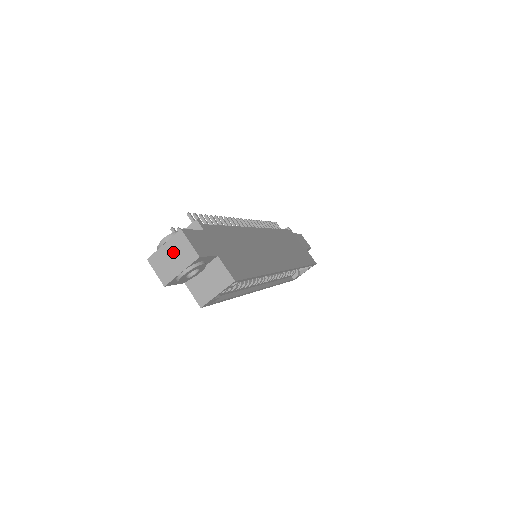
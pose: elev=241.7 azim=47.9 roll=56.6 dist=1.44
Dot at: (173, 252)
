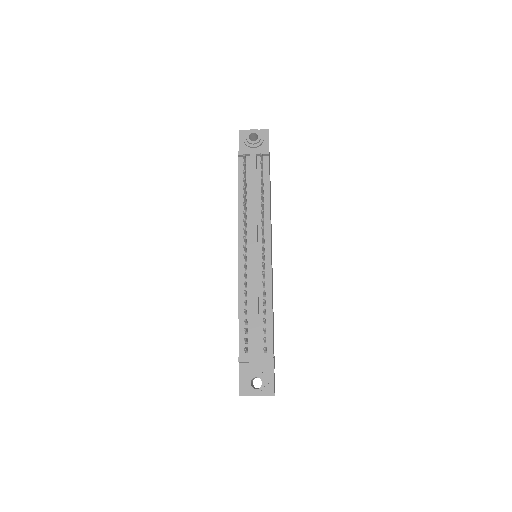
Dot at: occluded
